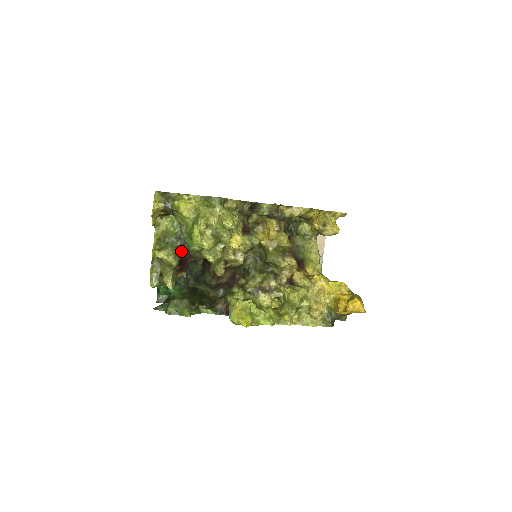
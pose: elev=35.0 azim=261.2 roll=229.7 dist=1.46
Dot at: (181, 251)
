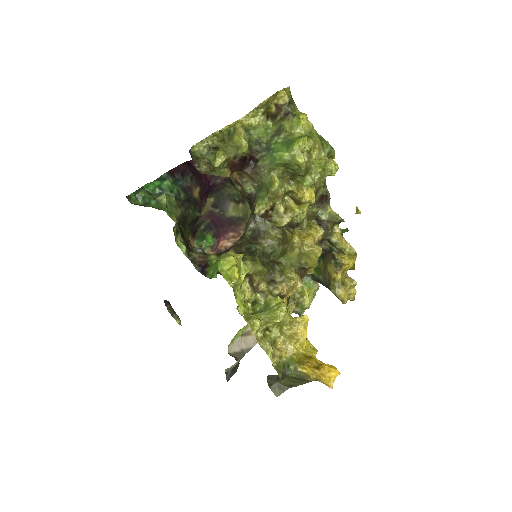
Dot at: (251, 154)
